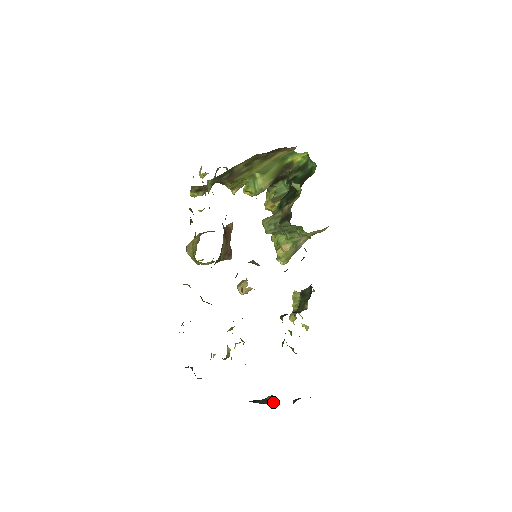
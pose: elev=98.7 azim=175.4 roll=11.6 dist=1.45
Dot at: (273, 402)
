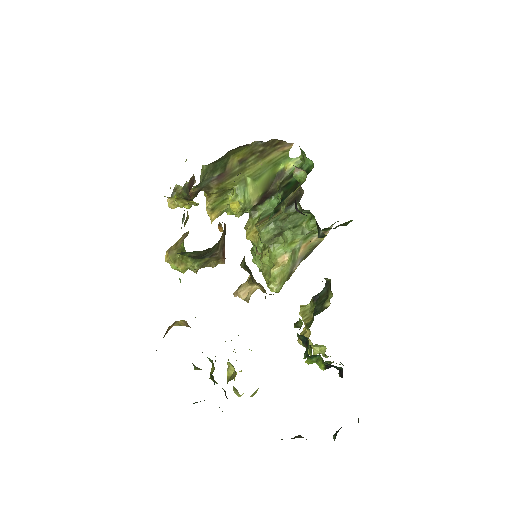
Dot at: occluded
